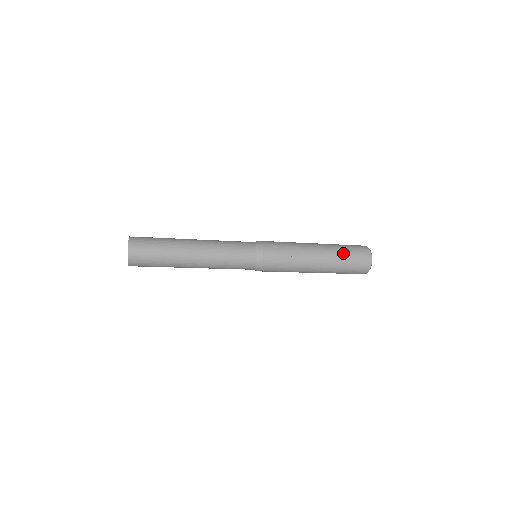
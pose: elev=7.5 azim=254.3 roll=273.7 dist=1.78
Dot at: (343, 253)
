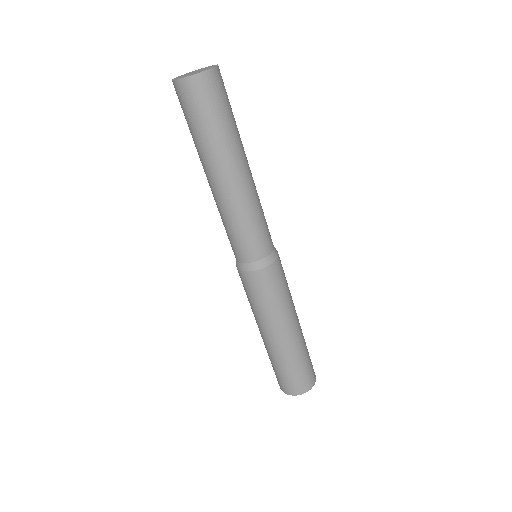
Dot at: occluded
